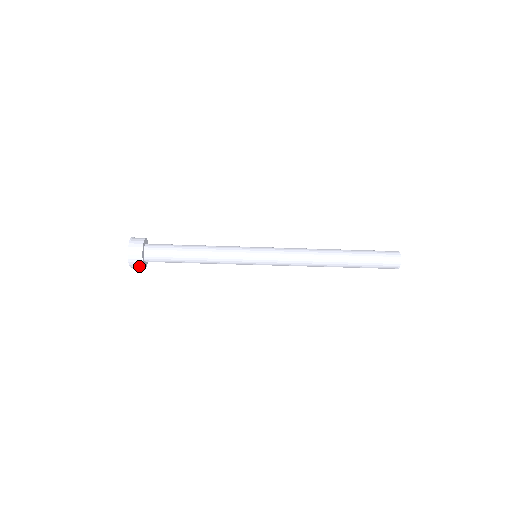
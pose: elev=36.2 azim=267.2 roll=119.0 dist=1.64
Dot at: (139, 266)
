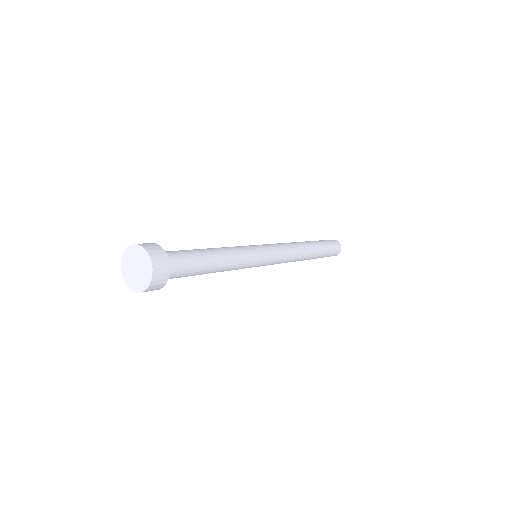
Dot at: (158, 287)
